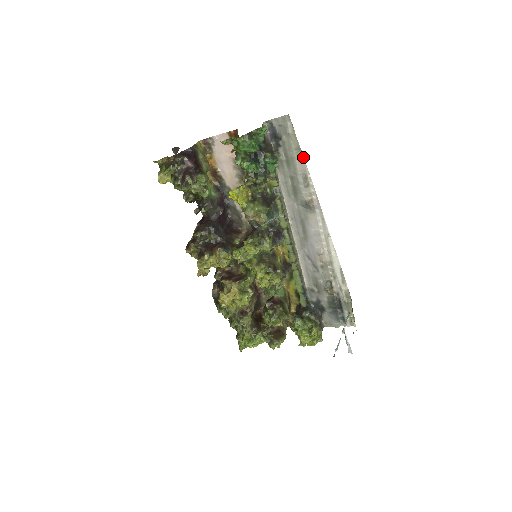
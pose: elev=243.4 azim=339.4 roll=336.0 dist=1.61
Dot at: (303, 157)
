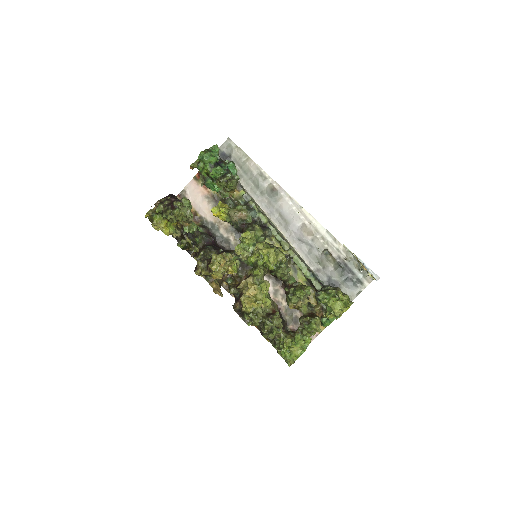
Dot at: (252, 160)
